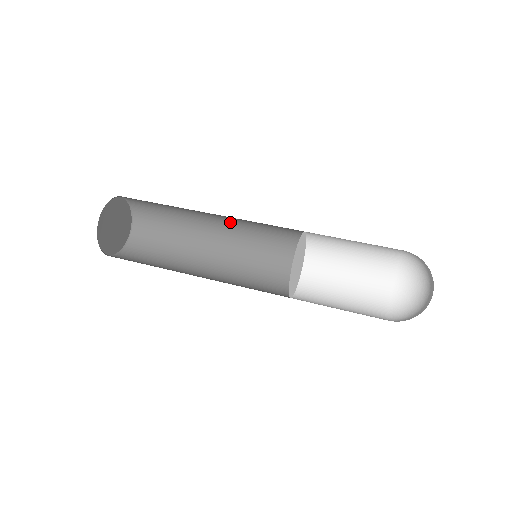
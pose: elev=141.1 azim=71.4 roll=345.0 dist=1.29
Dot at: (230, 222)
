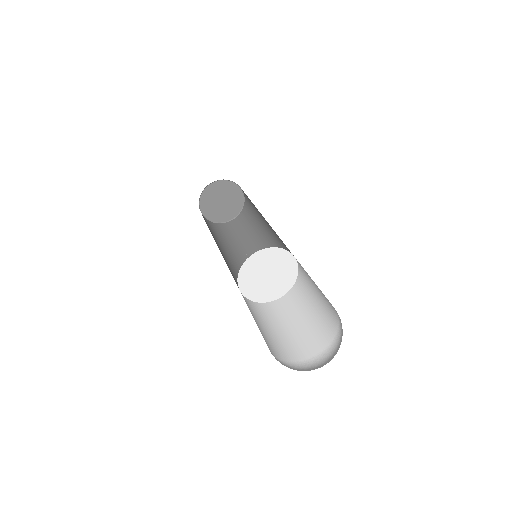
Dot at: (272, 241)
